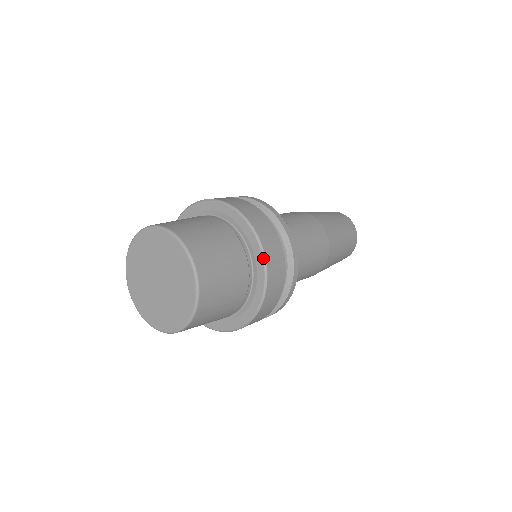
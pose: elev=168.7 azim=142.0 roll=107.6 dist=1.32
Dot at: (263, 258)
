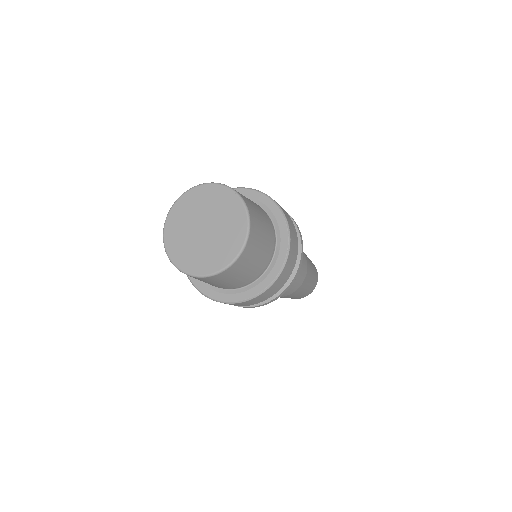
Dot at: (283, 265)
